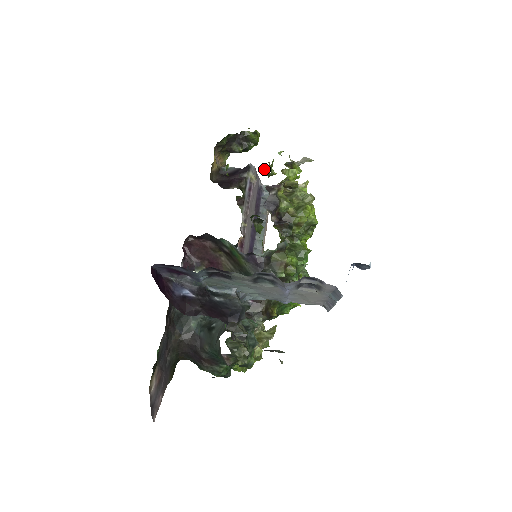
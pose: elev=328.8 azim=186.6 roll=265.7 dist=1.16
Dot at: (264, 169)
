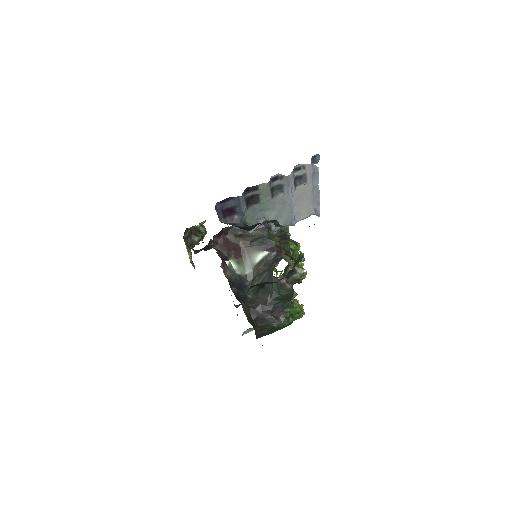
Dot at: occluded
